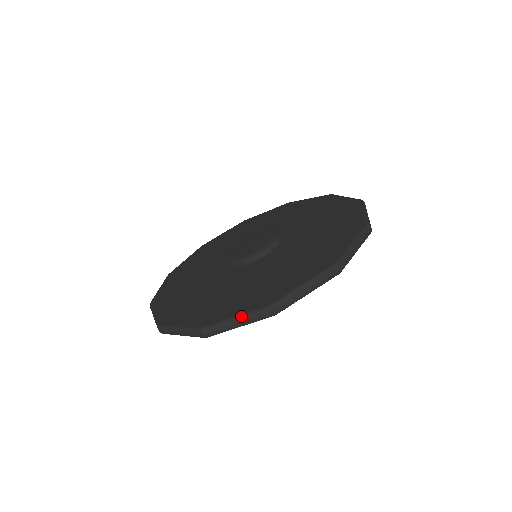
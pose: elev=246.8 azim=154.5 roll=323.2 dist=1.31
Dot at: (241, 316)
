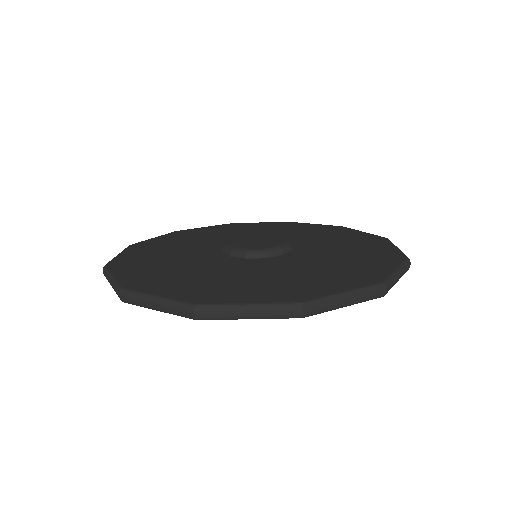
Dot at: (259, 305)
